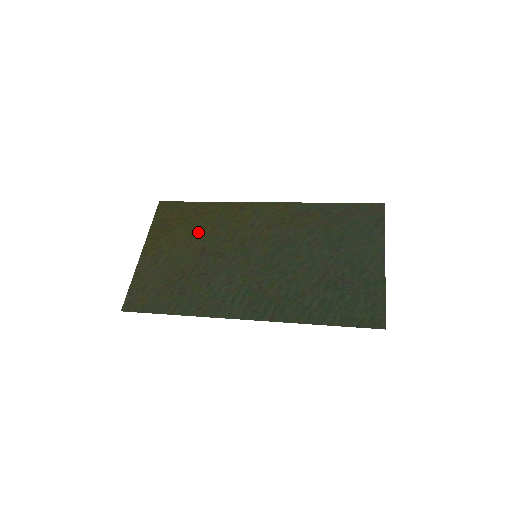
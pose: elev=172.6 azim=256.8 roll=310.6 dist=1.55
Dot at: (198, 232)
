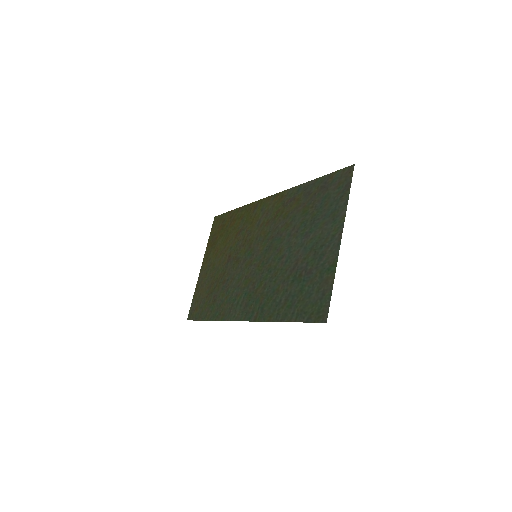
Dot at: (229, 240)
